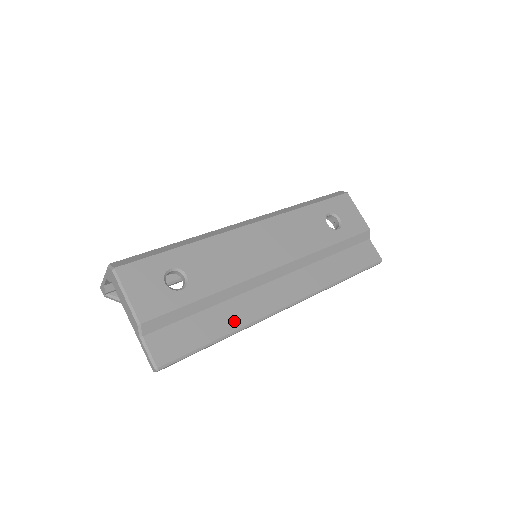
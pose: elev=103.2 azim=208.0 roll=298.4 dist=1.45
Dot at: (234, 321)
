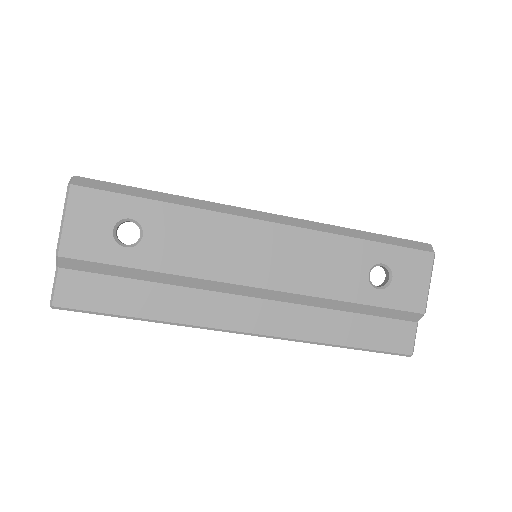
Dot at: (166, 311)
